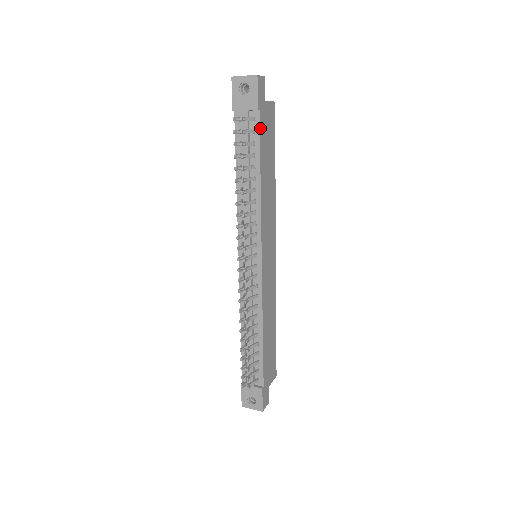
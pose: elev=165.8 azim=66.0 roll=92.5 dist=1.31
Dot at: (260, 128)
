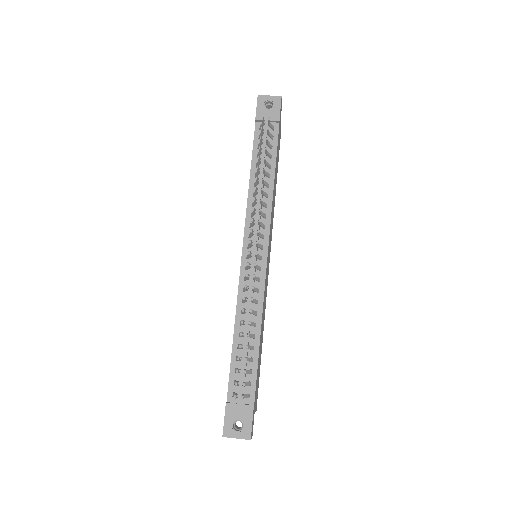
Dot at: (278, 137)
